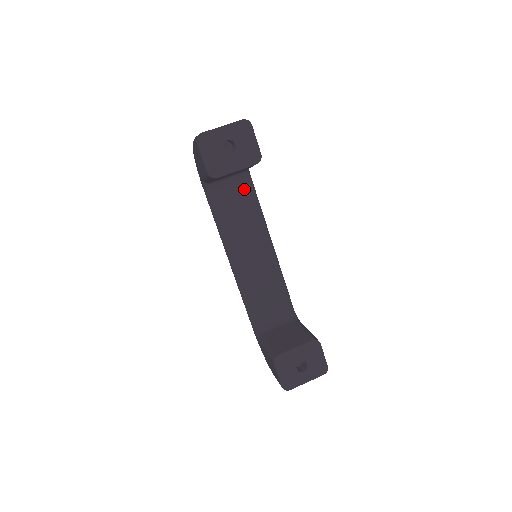
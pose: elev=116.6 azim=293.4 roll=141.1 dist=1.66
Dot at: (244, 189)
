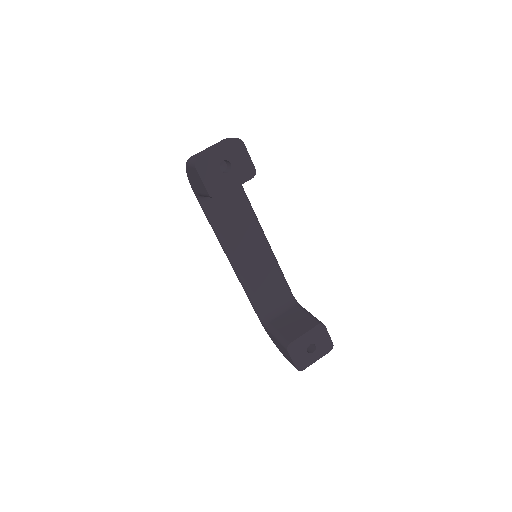
Dot at: (236, 195)
